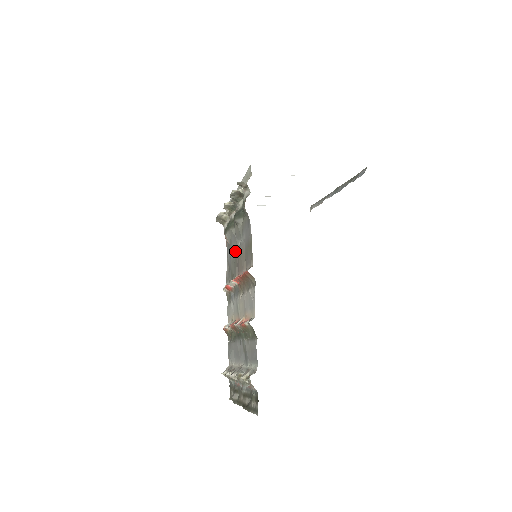
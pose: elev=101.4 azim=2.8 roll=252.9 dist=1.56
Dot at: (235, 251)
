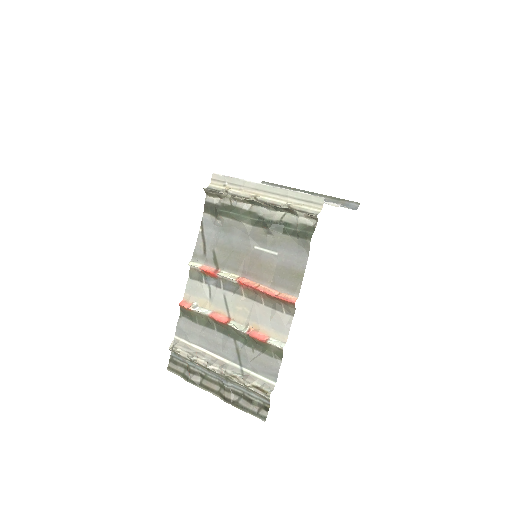
Dot at: (240, 246)
